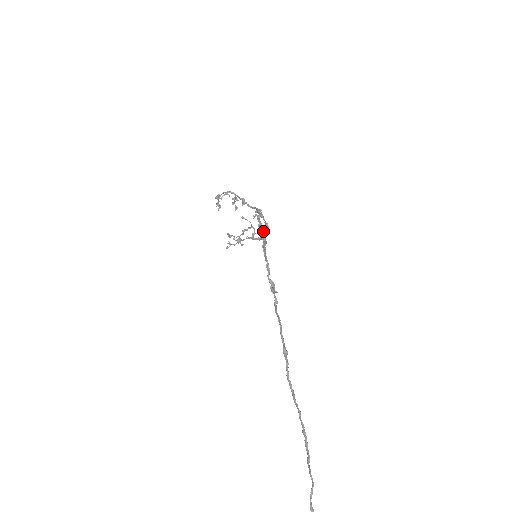
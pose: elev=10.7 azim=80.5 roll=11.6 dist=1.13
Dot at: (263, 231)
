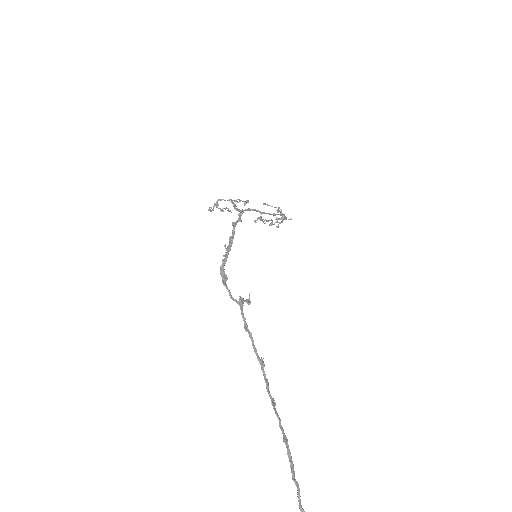
Dot at: (225, 248)
